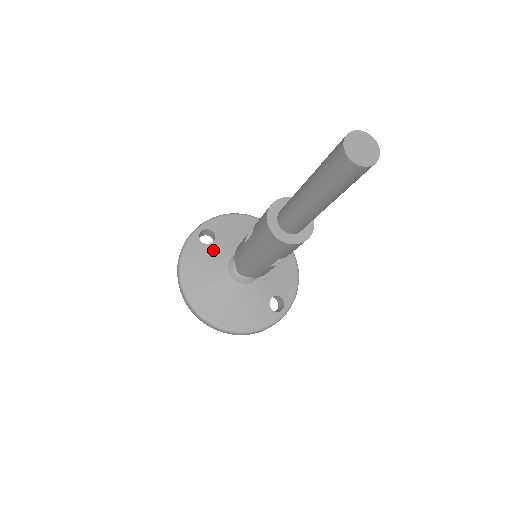
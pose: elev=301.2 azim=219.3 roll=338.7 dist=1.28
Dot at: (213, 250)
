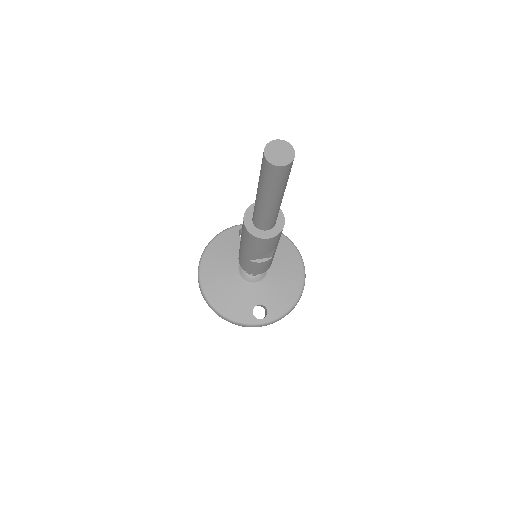
Dot at: occluded
